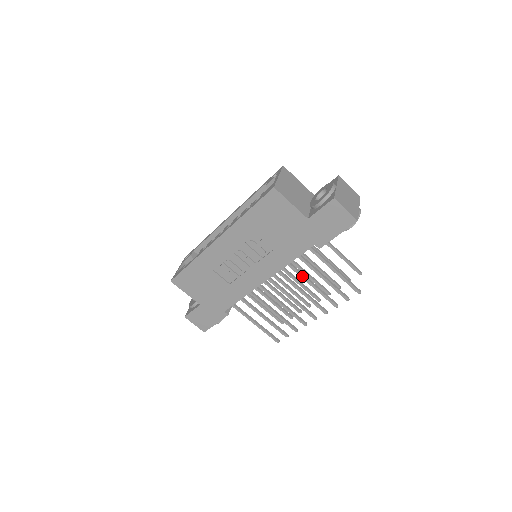
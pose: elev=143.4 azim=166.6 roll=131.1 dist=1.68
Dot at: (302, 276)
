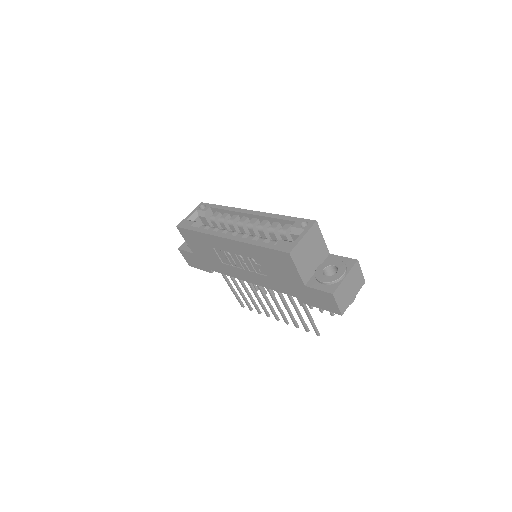
Dot at: (281, 299)
